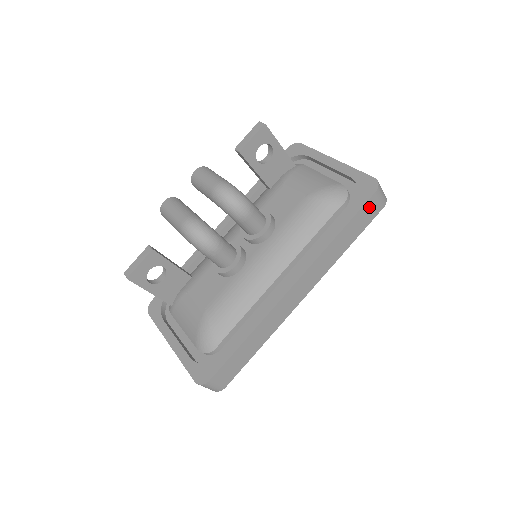
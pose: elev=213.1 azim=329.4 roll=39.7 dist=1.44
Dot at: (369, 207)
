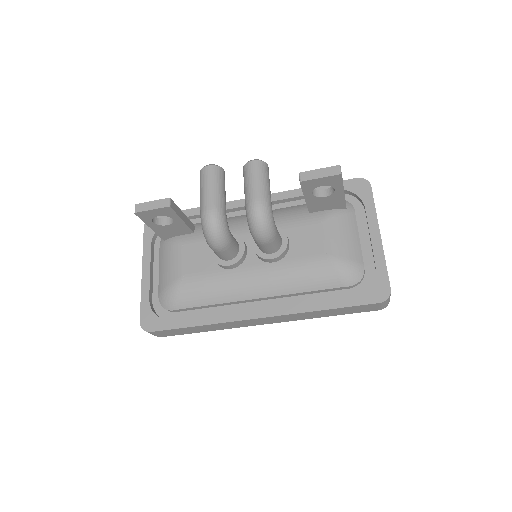
Dot at: (366, 307)
